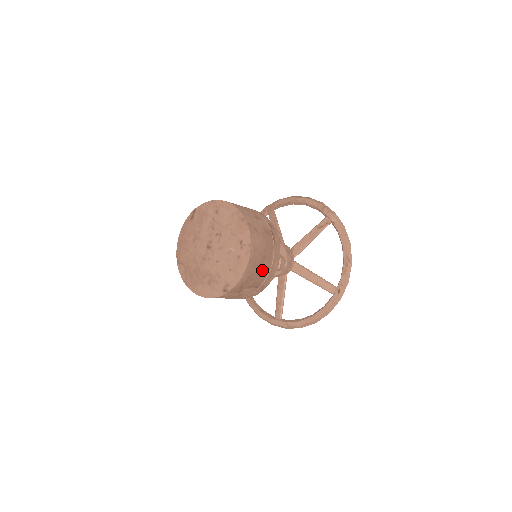
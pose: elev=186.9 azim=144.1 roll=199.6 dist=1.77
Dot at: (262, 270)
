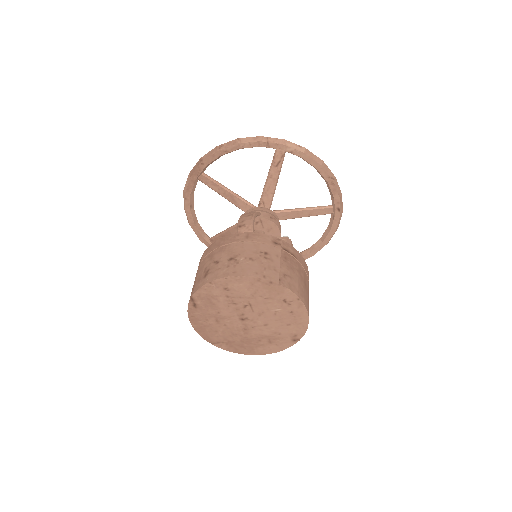
Dot at: (308, 292)
